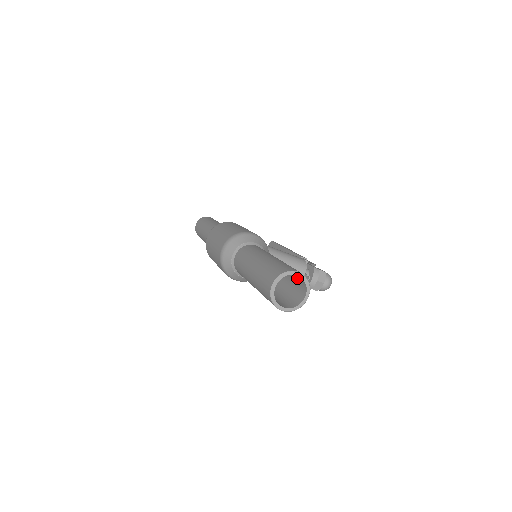
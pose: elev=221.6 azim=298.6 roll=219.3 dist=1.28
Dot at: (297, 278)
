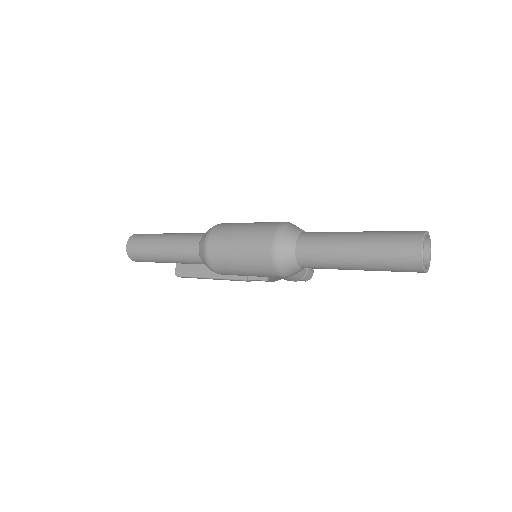
Dot at: occluded
